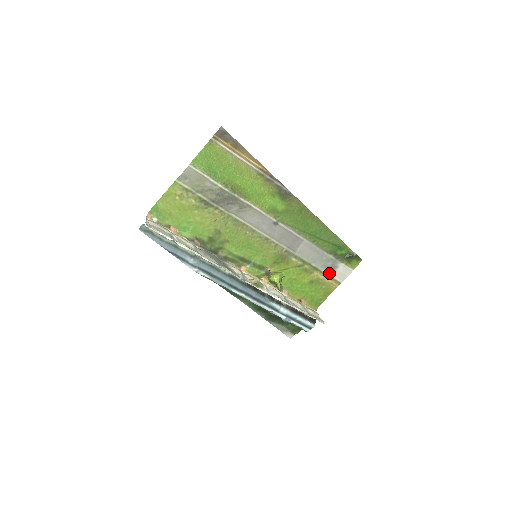
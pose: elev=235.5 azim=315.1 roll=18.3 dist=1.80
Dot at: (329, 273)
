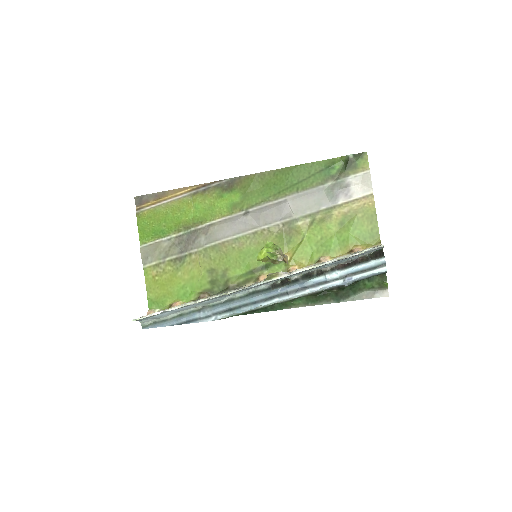
Dot at: (348, 198)
